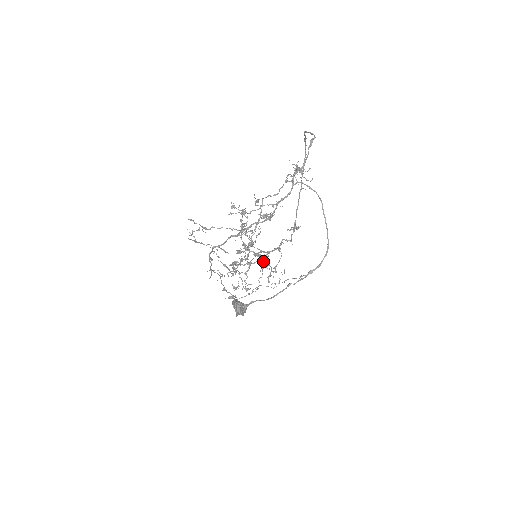
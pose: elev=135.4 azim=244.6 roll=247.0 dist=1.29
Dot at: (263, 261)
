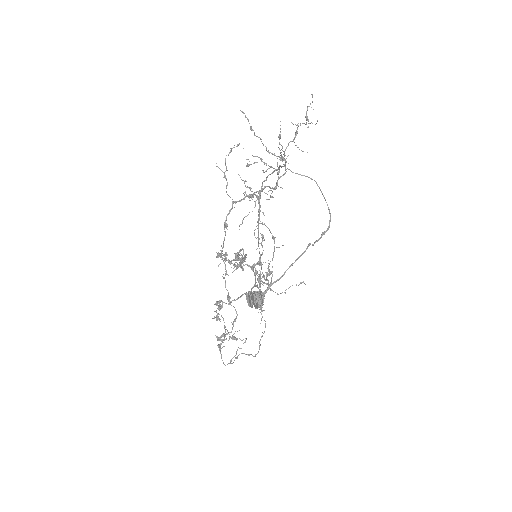
Dot at: (263, 262)
